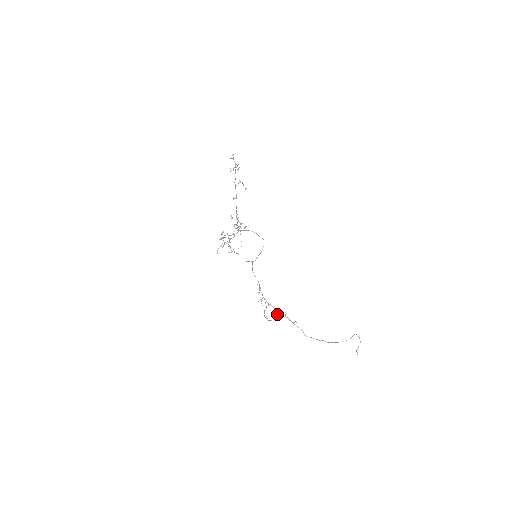
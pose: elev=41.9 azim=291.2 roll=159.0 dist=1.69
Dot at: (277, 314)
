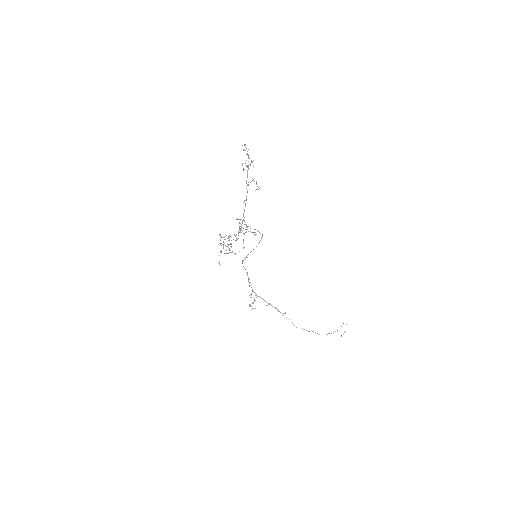
Dot at: occluded
